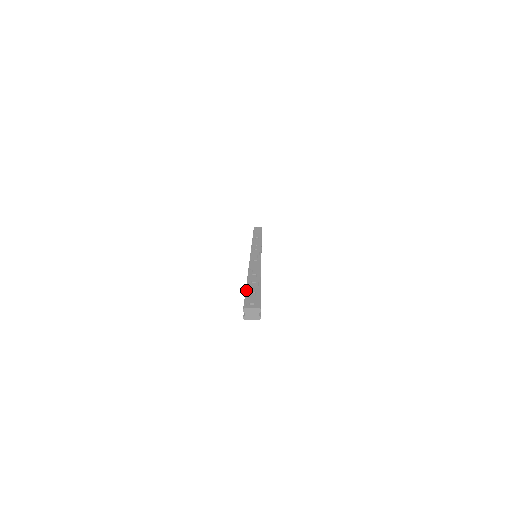
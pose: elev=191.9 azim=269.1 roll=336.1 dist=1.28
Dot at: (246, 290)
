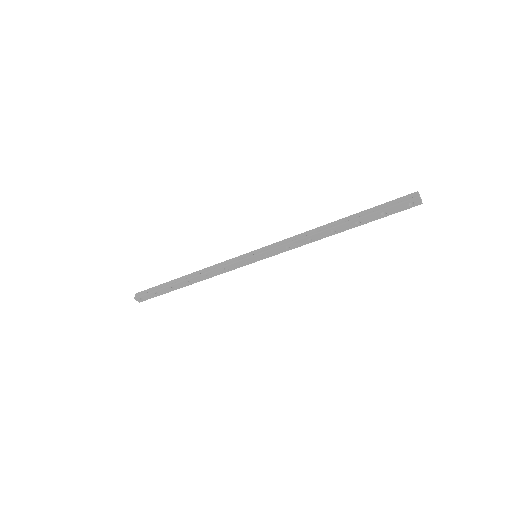
Dot at: (376, 206)
